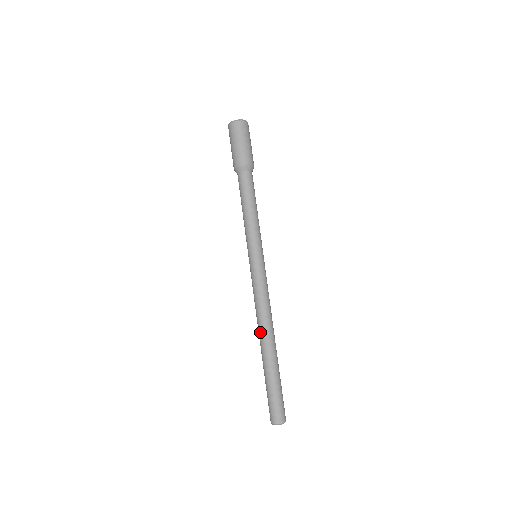
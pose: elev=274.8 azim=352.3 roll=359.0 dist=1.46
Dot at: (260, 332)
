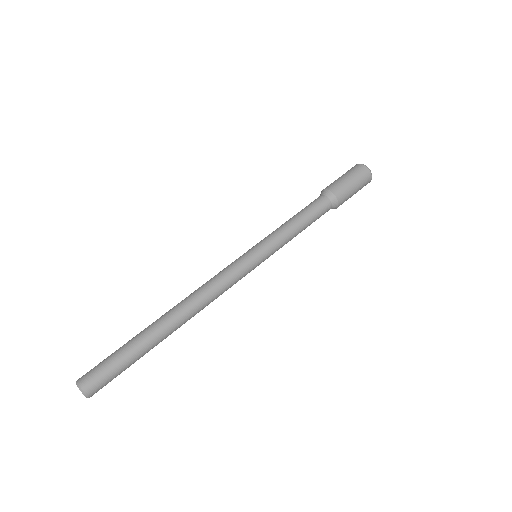
Dot at: (178, 304)
